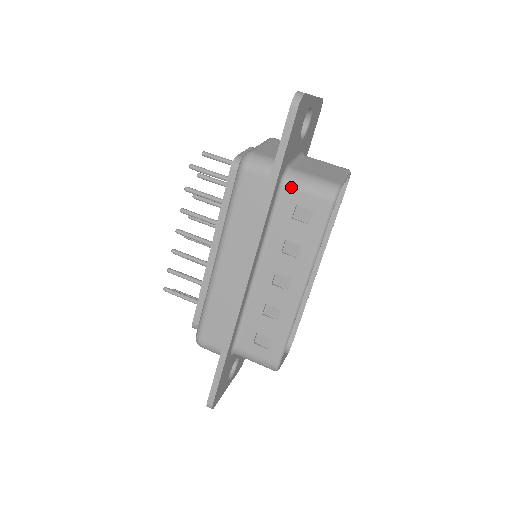
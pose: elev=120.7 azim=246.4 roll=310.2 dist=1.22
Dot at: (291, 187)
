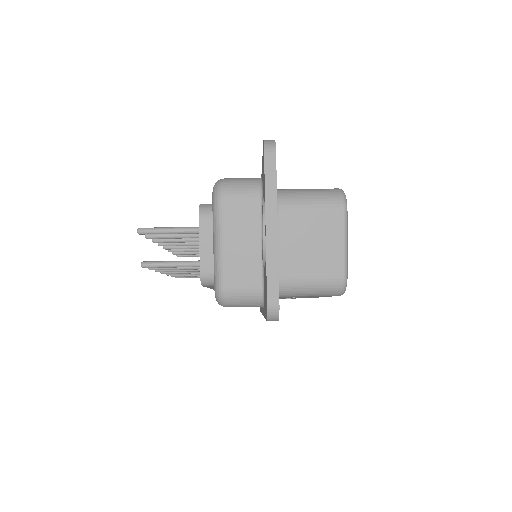
Dot at: occluded
